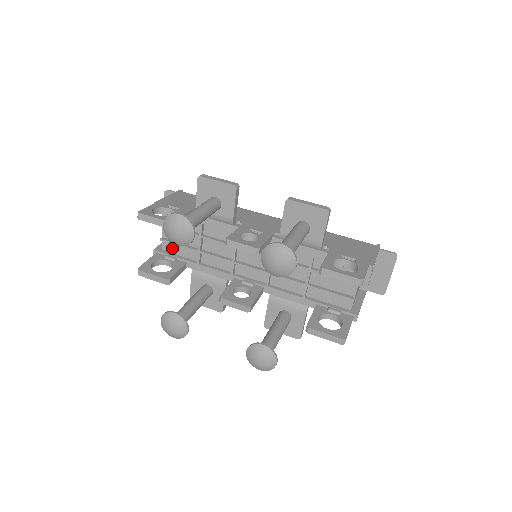
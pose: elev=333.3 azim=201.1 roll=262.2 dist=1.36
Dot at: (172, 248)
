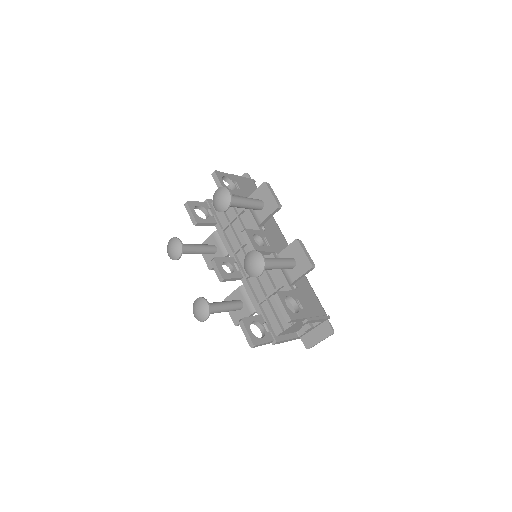
Dot at: occluded
